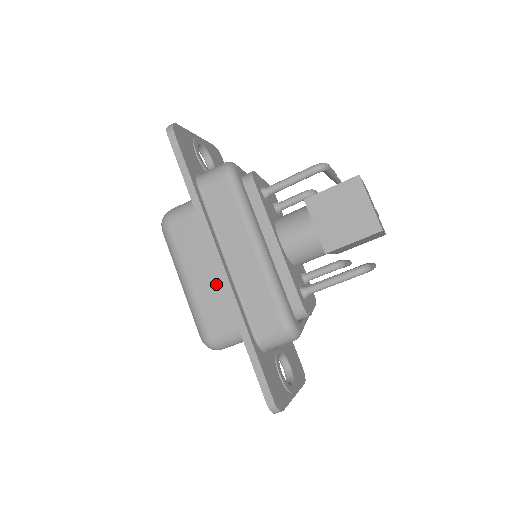
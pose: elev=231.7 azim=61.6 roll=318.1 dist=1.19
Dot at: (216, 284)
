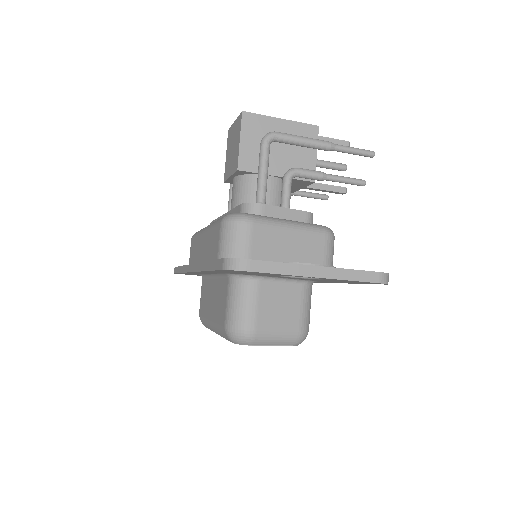
Dot at: (216, 291)
